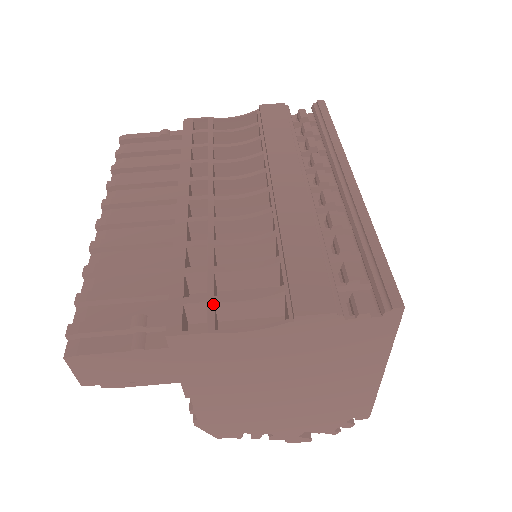
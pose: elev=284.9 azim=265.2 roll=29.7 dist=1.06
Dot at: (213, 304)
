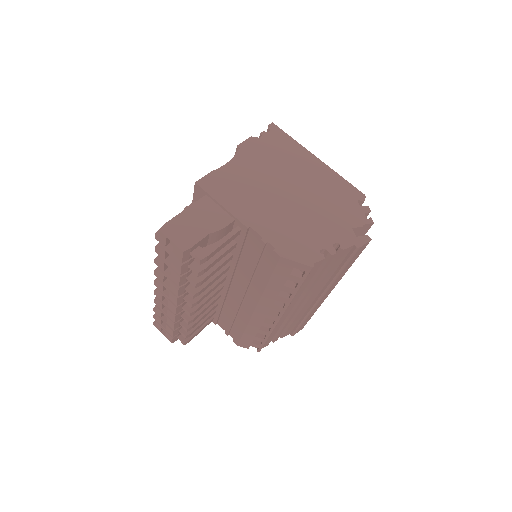
Dot at: occluded
